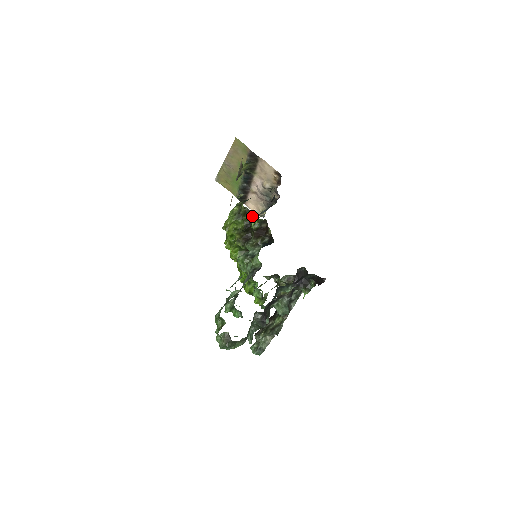
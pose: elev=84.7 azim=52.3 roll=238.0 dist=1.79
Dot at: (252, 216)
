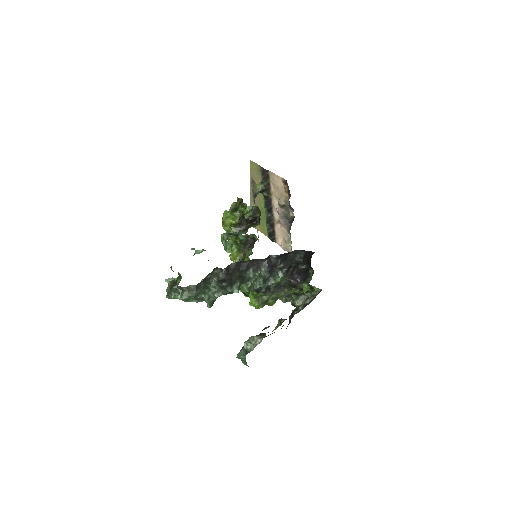
Dot at: (244, 204)
